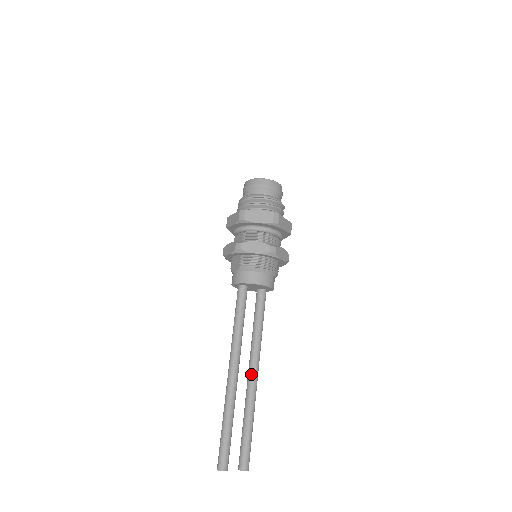
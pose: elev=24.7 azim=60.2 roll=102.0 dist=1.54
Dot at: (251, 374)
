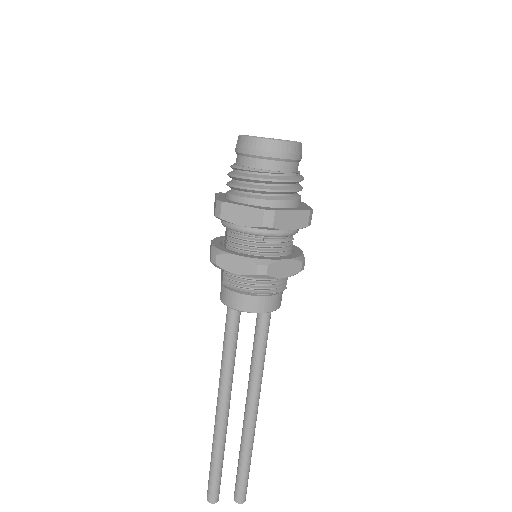
Dot at: (247, 408)
